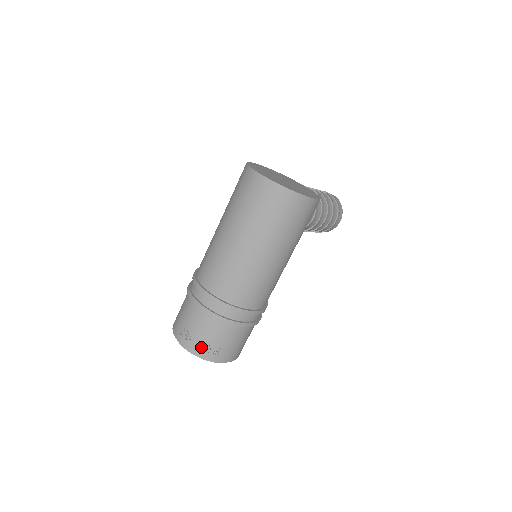
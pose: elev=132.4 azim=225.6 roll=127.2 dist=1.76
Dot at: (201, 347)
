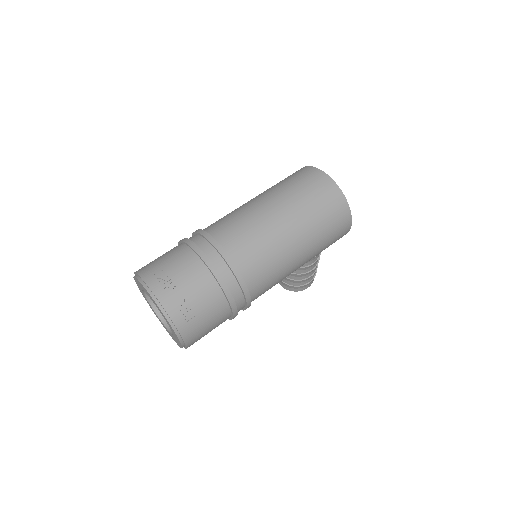
Dot at: (176, 302)
